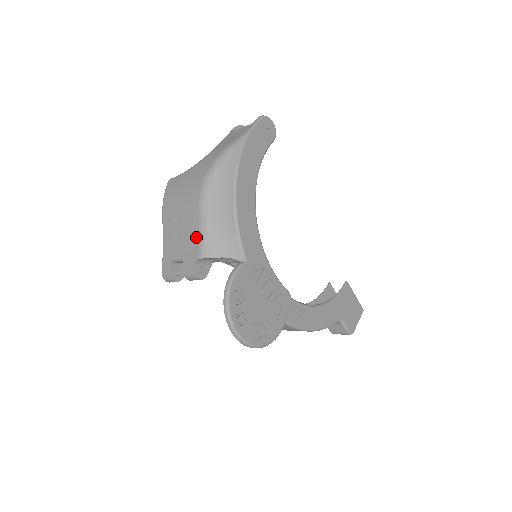
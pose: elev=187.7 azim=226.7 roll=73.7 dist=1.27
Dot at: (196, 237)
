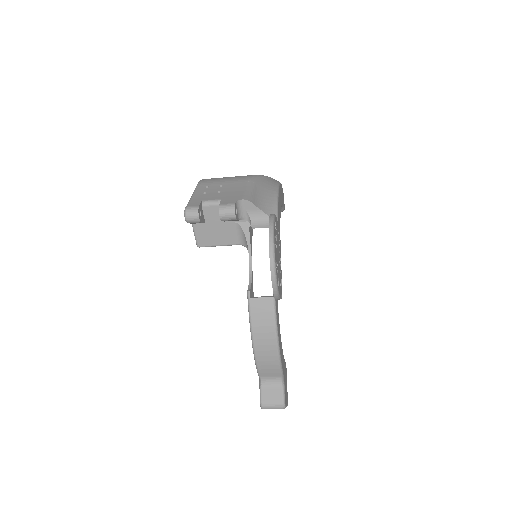
Dot at: (241, 192)
